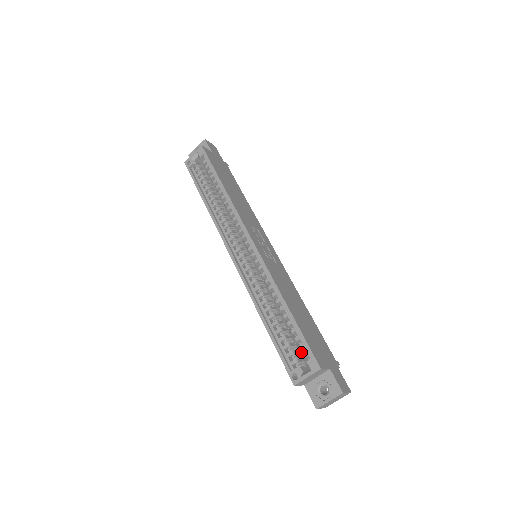
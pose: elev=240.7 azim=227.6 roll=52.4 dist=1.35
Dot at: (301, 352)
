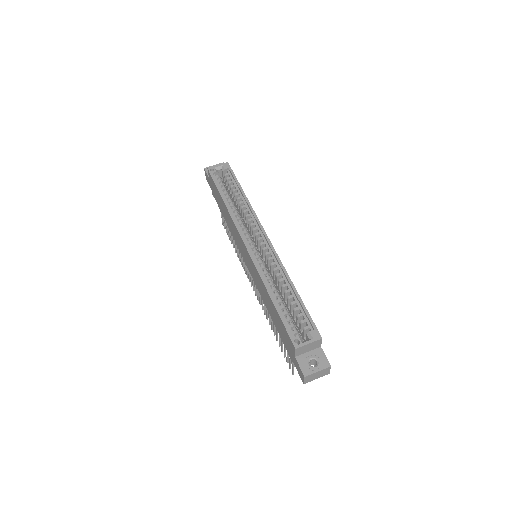
Dot at: occluded
